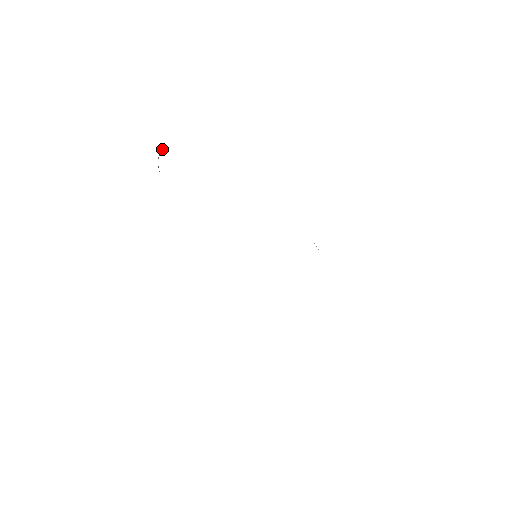
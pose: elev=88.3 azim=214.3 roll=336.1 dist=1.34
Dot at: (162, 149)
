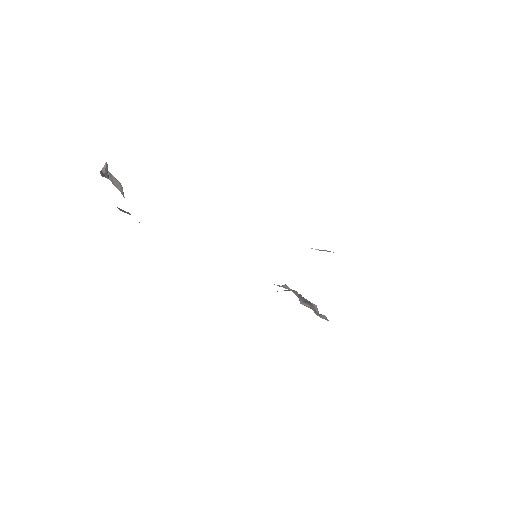
Dot at: (106, 163)
